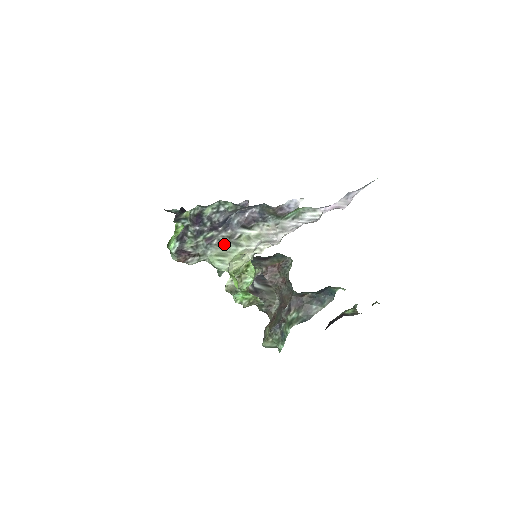
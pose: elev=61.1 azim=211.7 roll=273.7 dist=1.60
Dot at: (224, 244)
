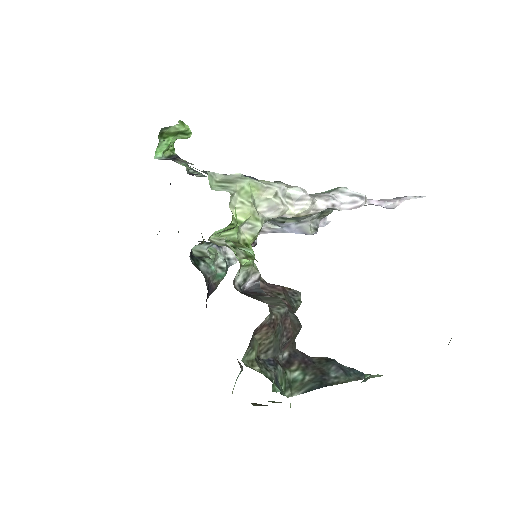
Dot at: (234, 175)
